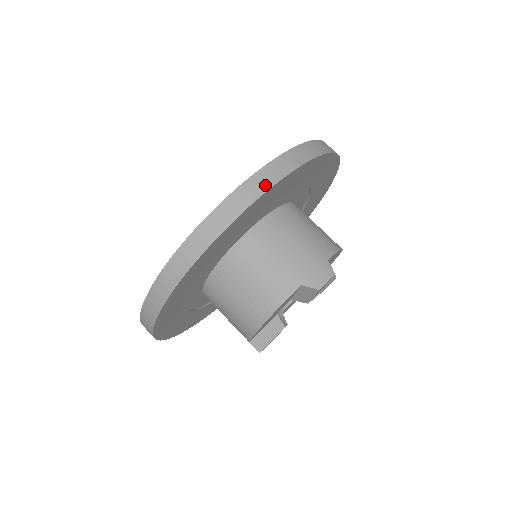
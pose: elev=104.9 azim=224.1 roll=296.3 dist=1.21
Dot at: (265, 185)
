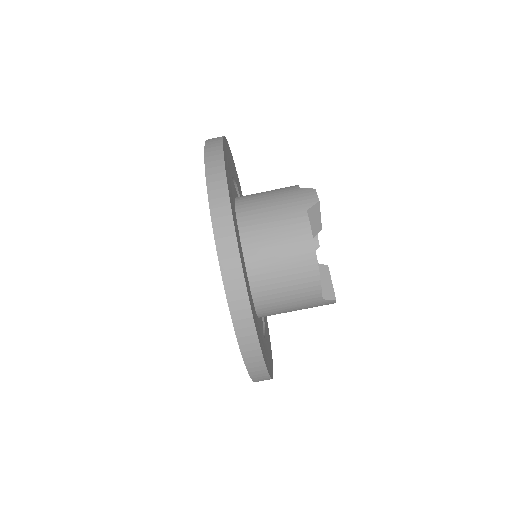
Dot at: (219, 163)
